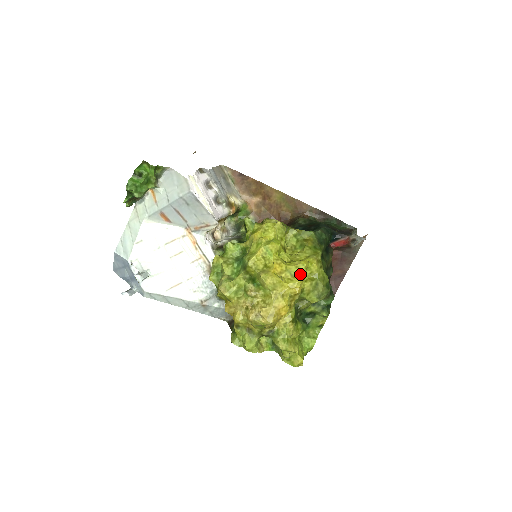
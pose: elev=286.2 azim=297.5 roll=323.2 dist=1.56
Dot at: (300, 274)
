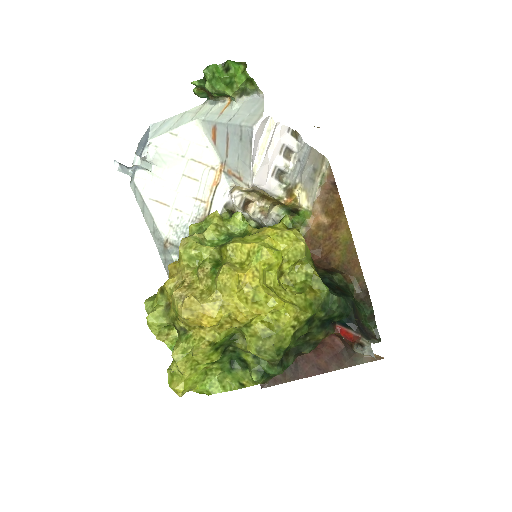
Dot at: (261, 306)
